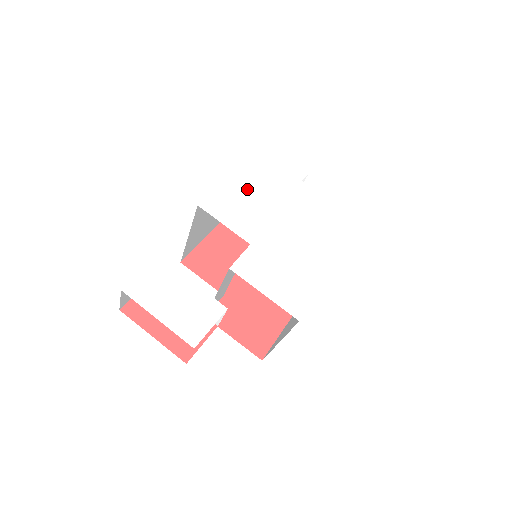
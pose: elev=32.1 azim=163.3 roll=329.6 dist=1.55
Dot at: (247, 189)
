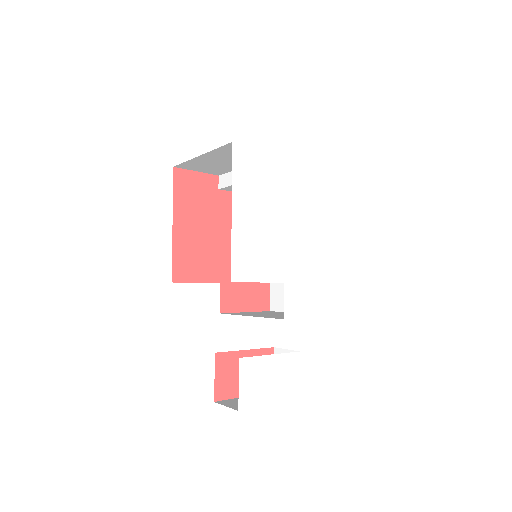
Dot at: (252, 224)
